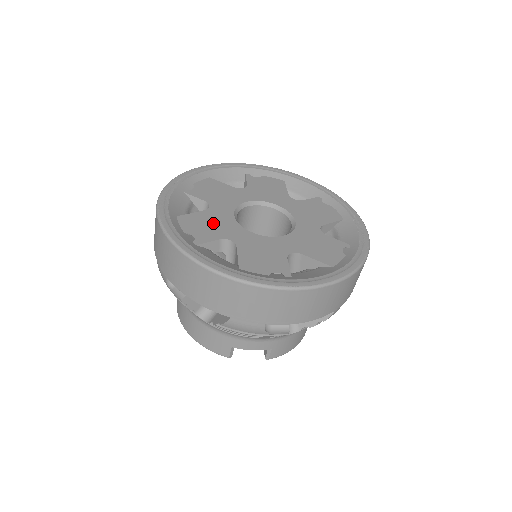
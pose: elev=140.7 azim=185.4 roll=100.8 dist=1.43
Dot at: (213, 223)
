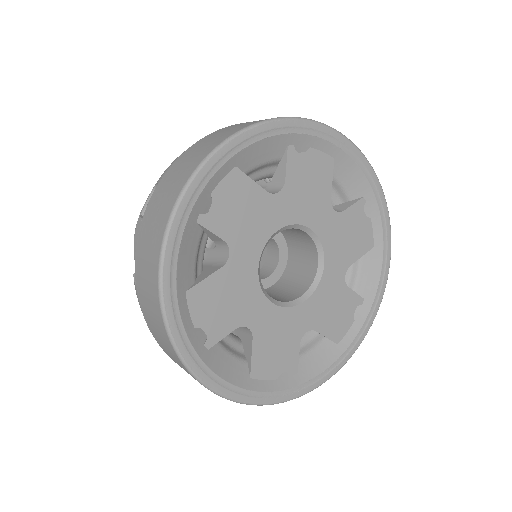
Dot at: (249, 216)
